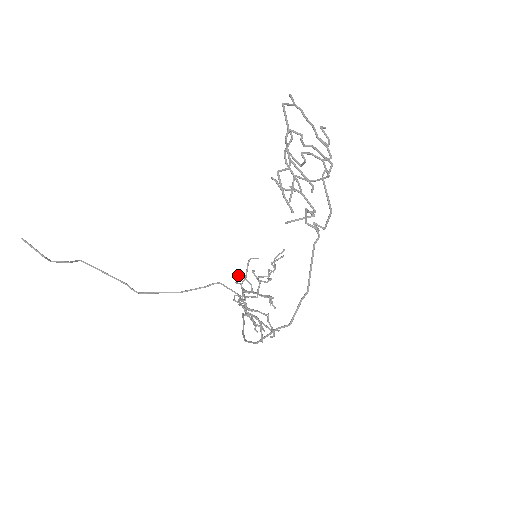
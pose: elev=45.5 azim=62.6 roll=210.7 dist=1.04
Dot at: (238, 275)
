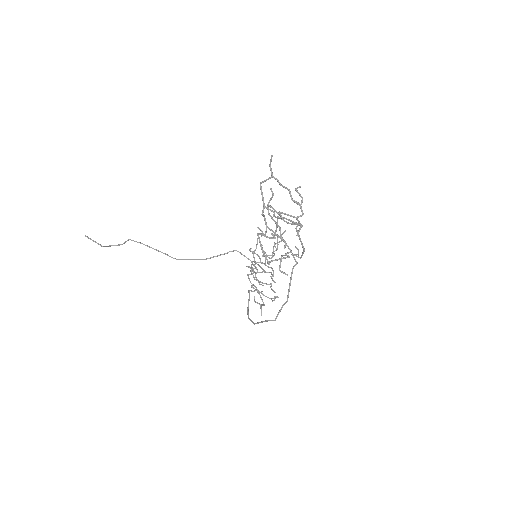
Dot at: (249, 250)
